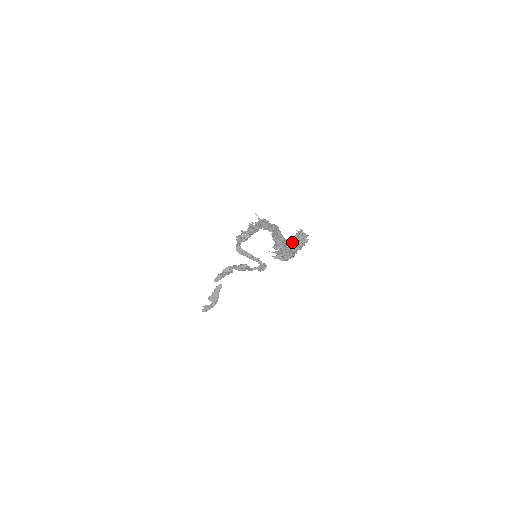
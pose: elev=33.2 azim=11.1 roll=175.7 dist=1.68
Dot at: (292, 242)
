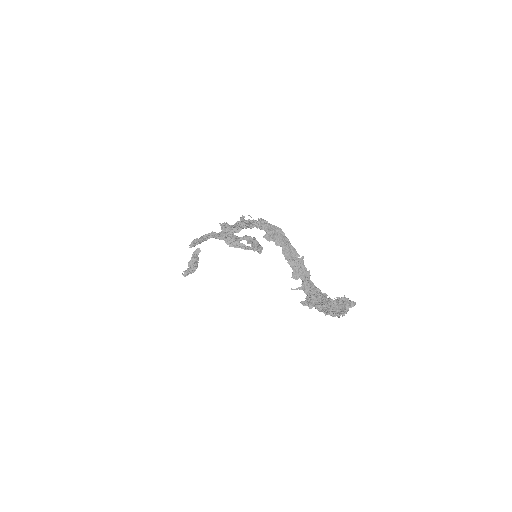
Dot at: (331, 301)
